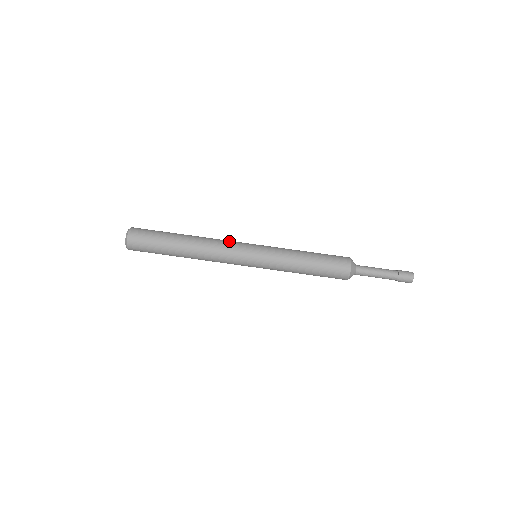
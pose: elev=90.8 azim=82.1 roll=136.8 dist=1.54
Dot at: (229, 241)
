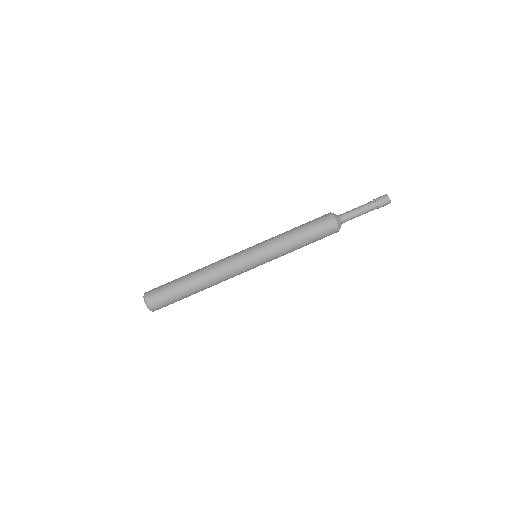
Dot at: (228, 258)
